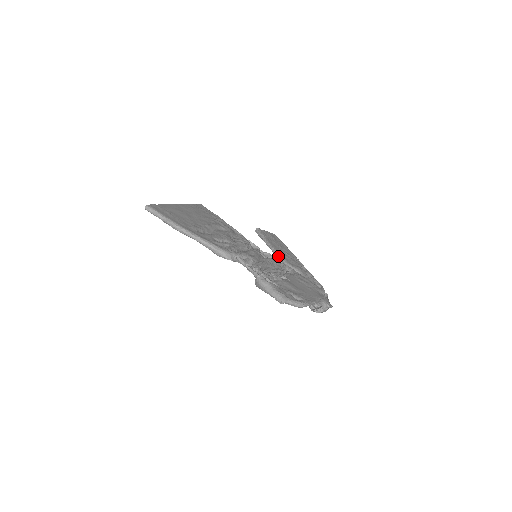
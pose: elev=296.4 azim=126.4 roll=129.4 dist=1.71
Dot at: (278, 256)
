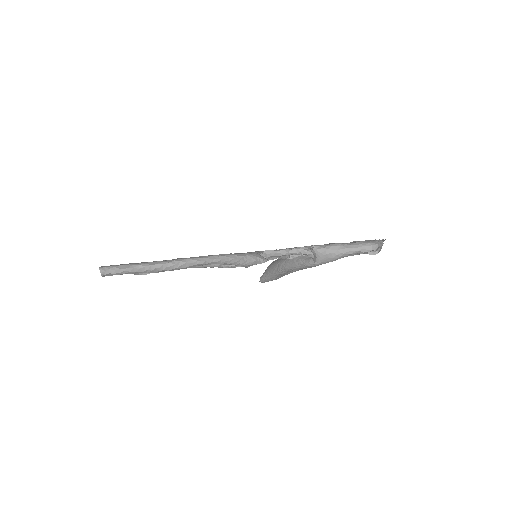
Dot at: occluded
